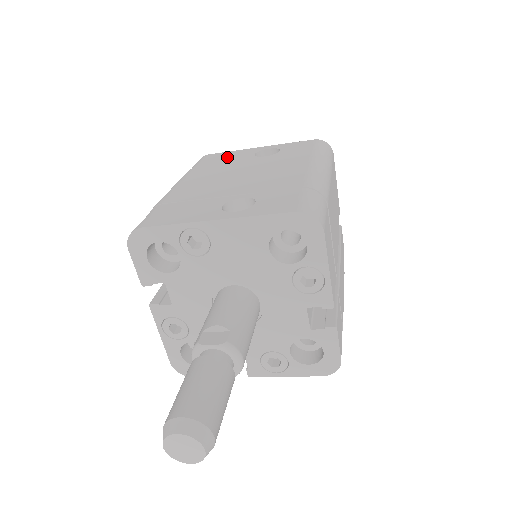
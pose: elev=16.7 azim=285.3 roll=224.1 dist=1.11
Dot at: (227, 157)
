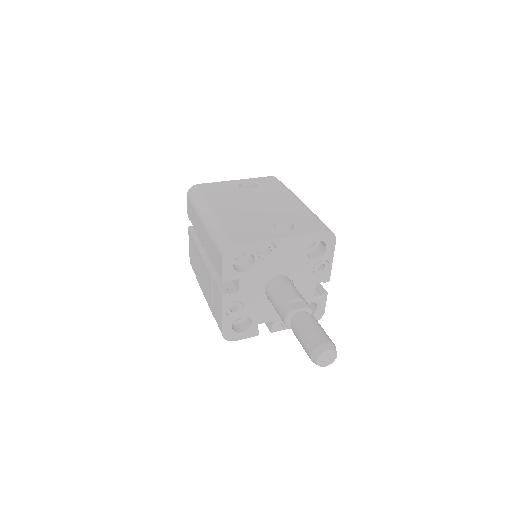
Dot at: (220, 188)
